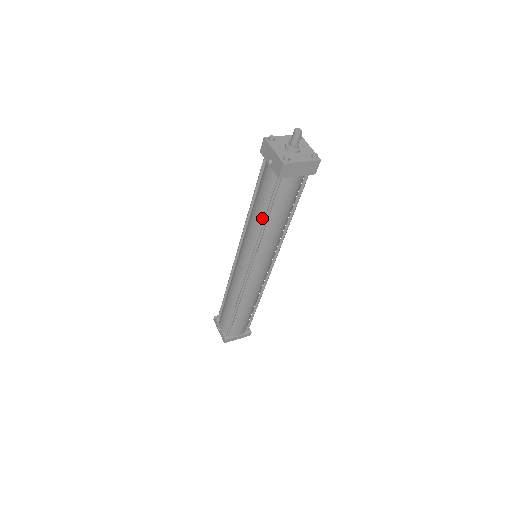
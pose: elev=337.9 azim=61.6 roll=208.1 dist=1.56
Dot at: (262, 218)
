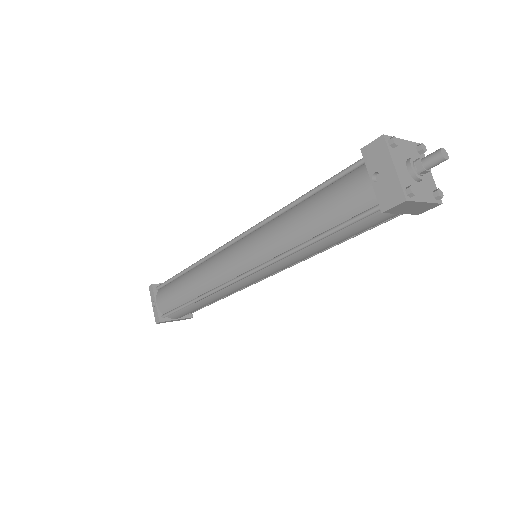
Dot at: (308, 235)
